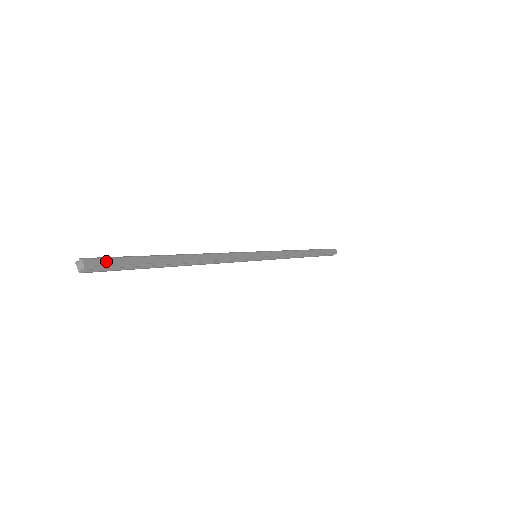
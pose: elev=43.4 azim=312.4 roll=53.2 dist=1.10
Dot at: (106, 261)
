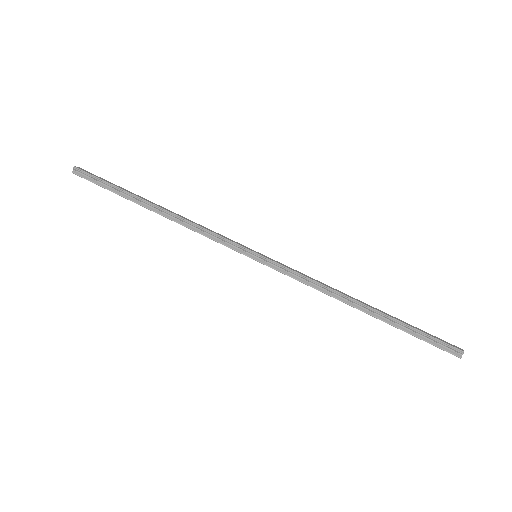
Dot at: (91, 174)
